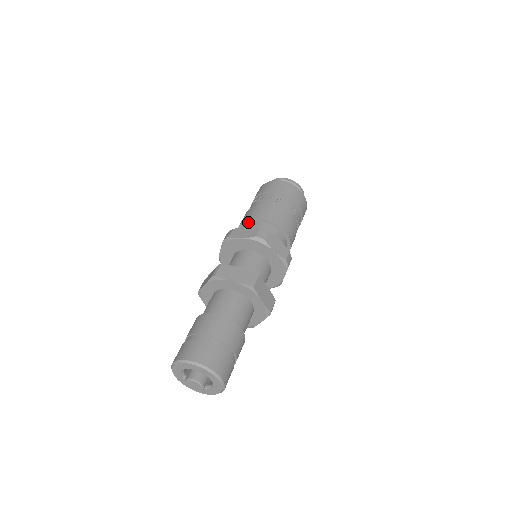
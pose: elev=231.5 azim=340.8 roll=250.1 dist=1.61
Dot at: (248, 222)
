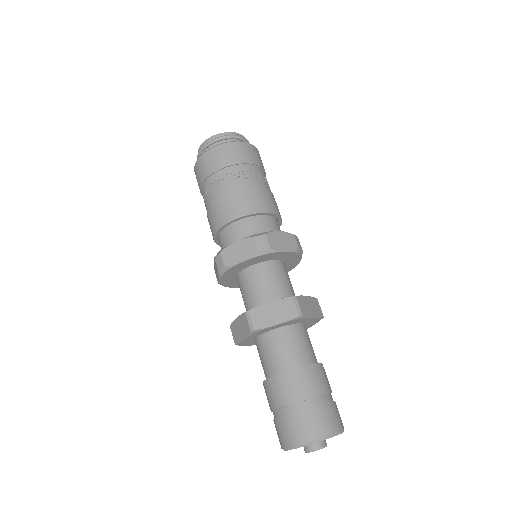
Dot at: (256, 215)
